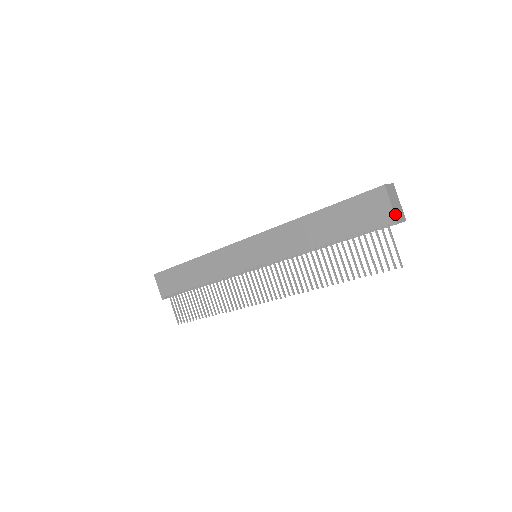
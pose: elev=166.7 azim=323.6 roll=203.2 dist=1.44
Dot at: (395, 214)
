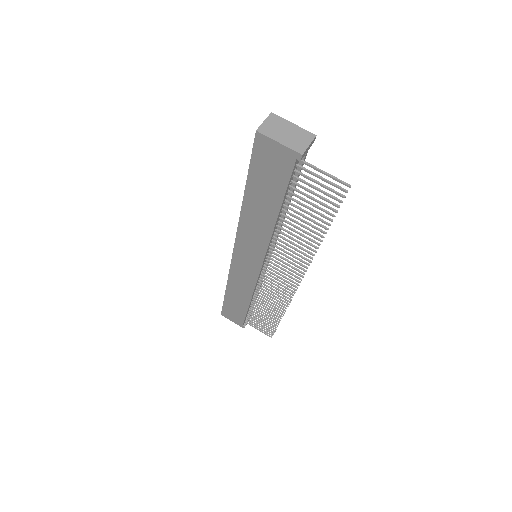
Dot at: (292, 148)
